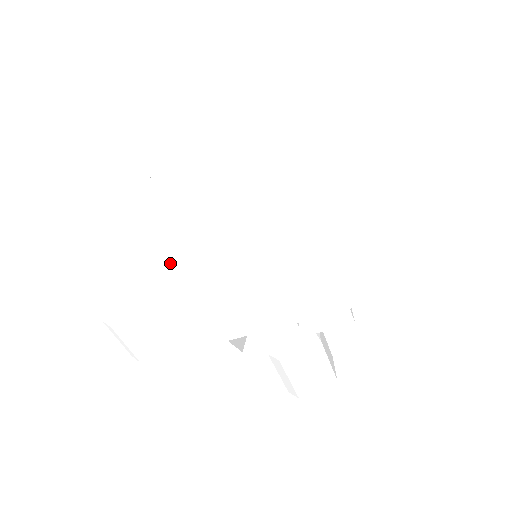
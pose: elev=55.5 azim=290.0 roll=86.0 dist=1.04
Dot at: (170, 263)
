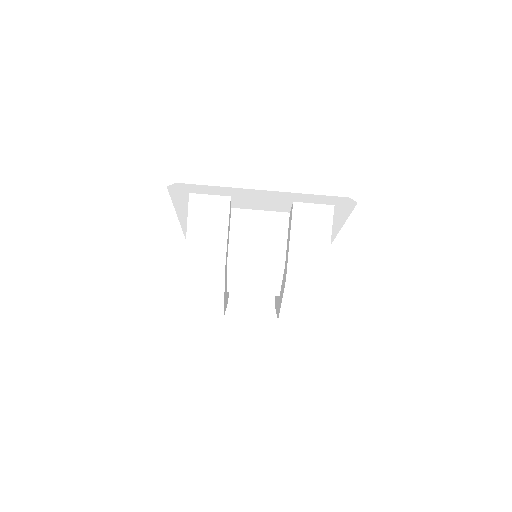
Dot at: occluded
